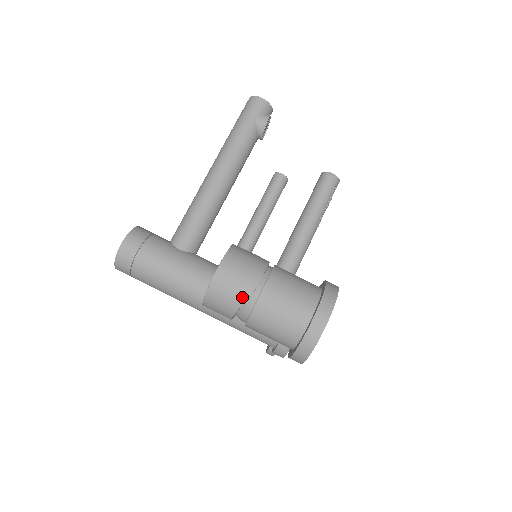
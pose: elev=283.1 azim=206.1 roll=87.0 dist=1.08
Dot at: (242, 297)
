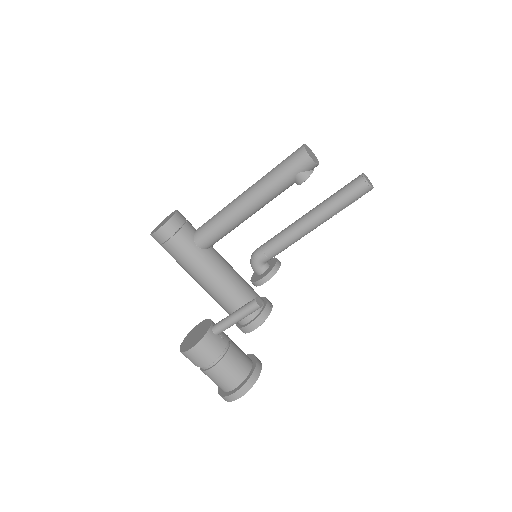
Dot at: (199, 366)
